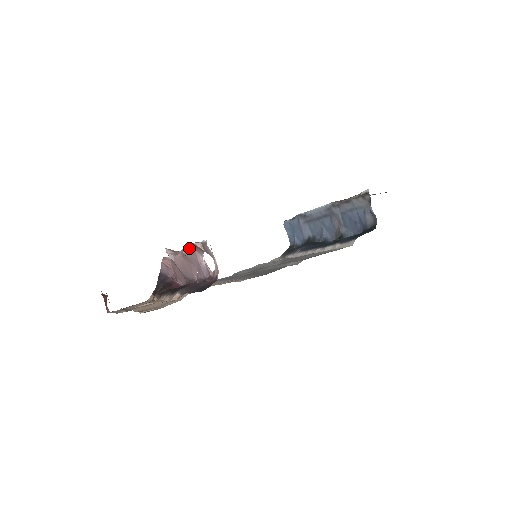
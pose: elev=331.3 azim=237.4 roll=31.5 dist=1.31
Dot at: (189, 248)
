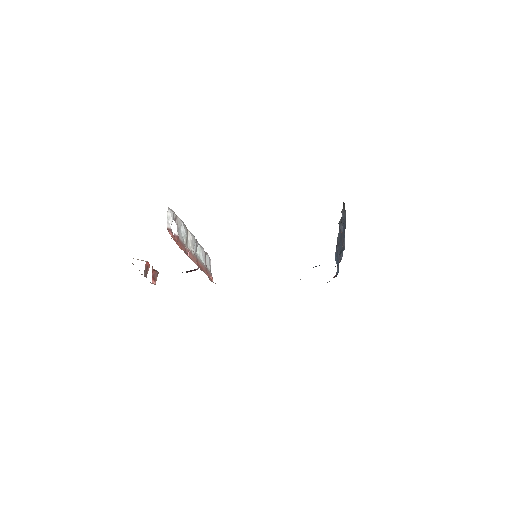
Dot at: occluded
